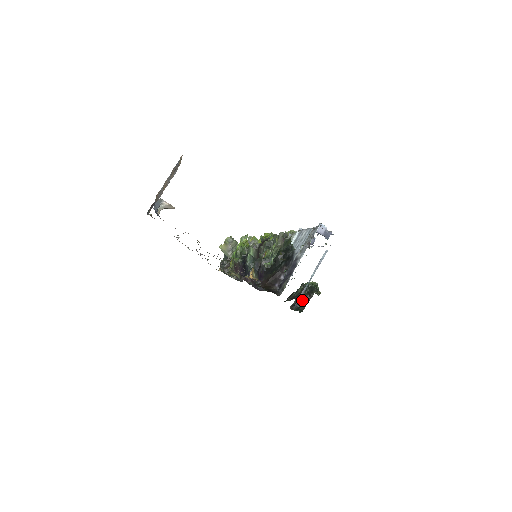
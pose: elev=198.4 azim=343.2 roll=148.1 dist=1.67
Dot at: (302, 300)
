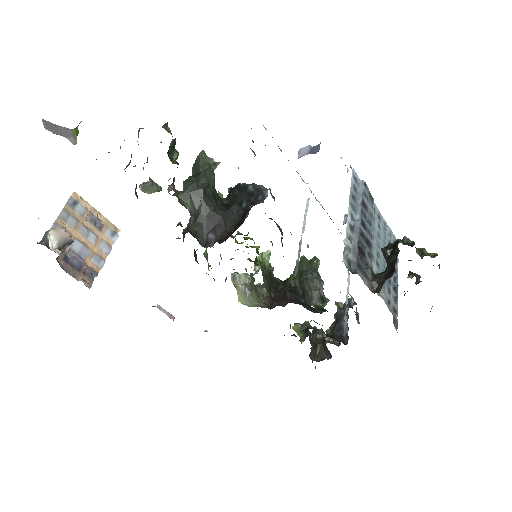
Dot at: (387, 270)
